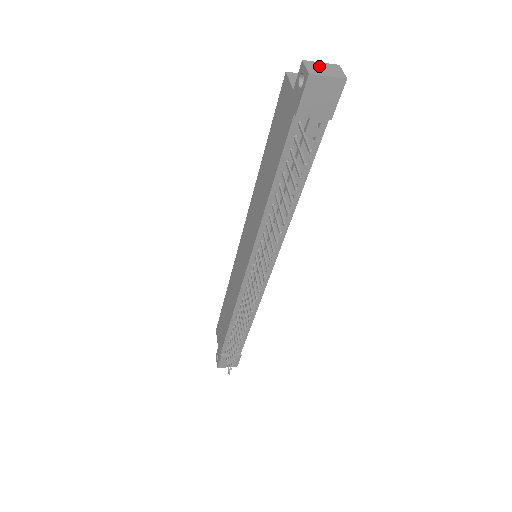
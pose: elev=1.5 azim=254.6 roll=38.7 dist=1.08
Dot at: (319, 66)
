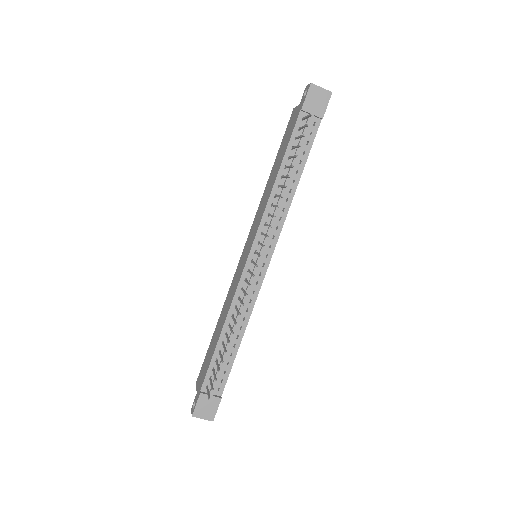
Dot at: occluded
